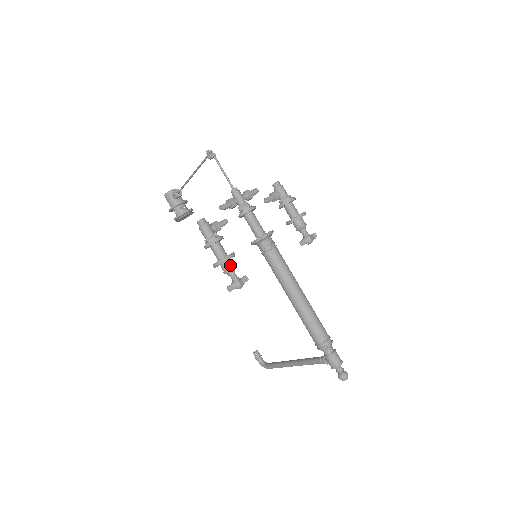
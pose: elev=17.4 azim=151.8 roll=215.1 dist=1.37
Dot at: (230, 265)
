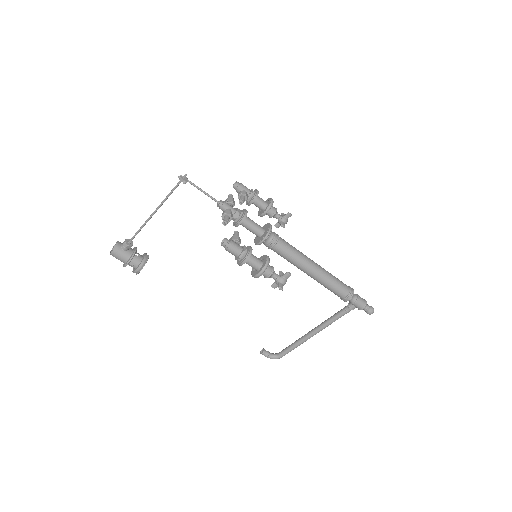
Dot at: (270, 267)
